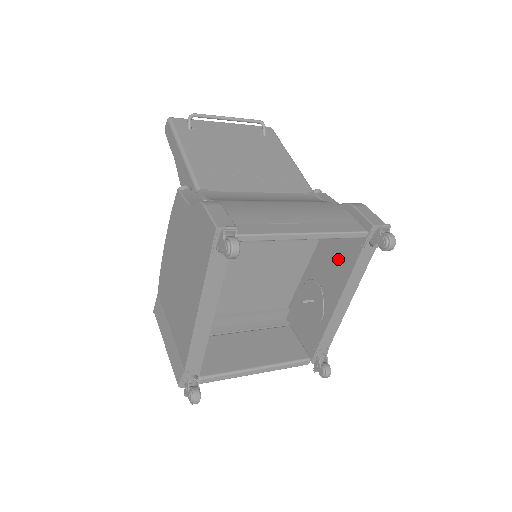
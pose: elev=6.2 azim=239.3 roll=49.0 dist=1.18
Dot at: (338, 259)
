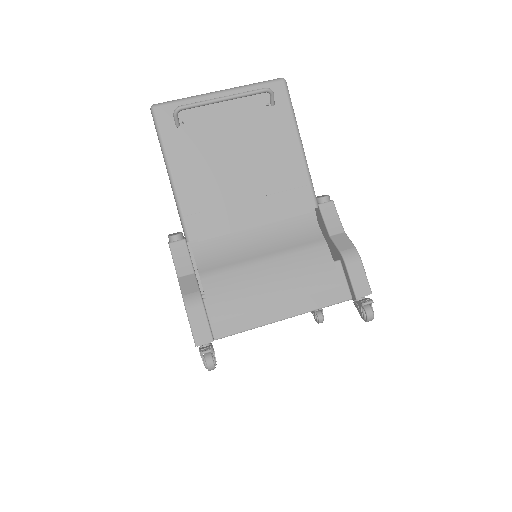
Dot at: occluded
